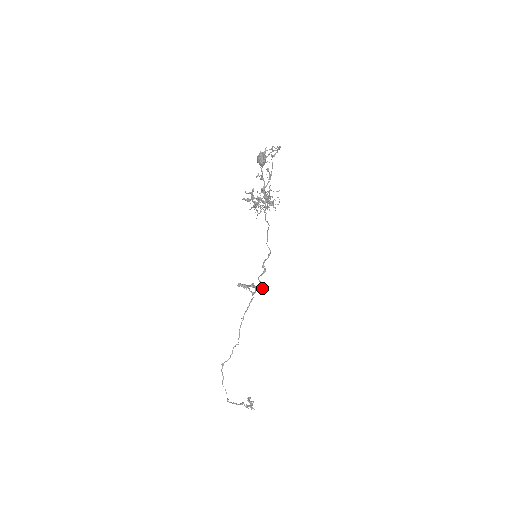
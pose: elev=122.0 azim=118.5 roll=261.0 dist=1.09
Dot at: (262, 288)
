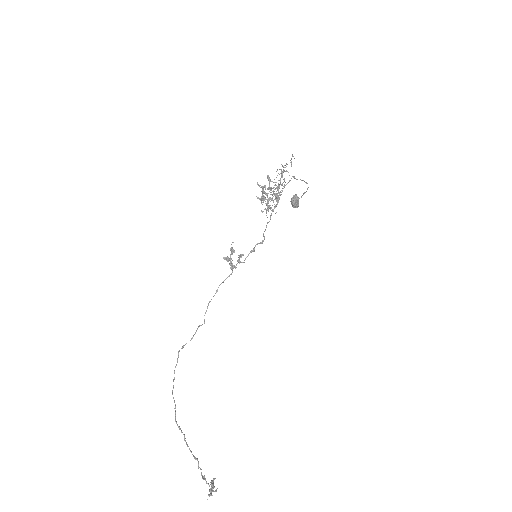
Dot at: (241, 256)
